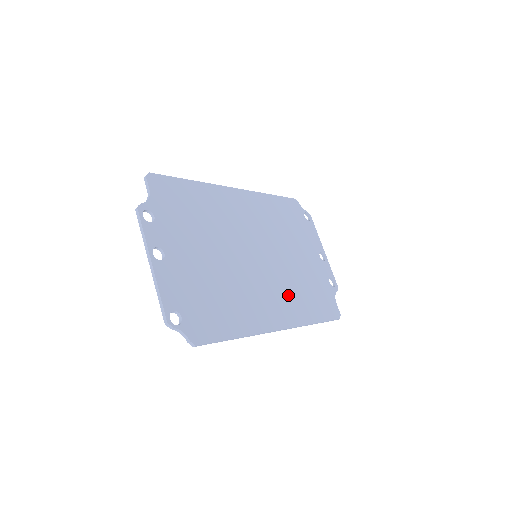
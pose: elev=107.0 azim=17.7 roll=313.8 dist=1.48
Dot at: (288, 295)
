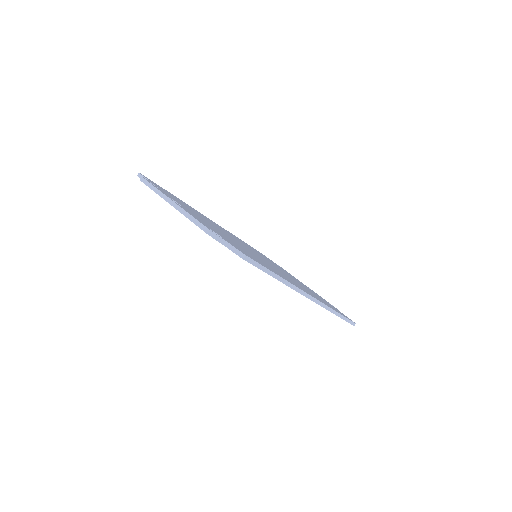
Dot at: occluded
